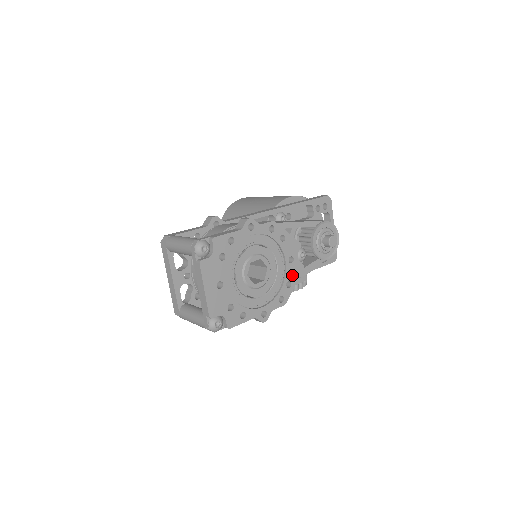
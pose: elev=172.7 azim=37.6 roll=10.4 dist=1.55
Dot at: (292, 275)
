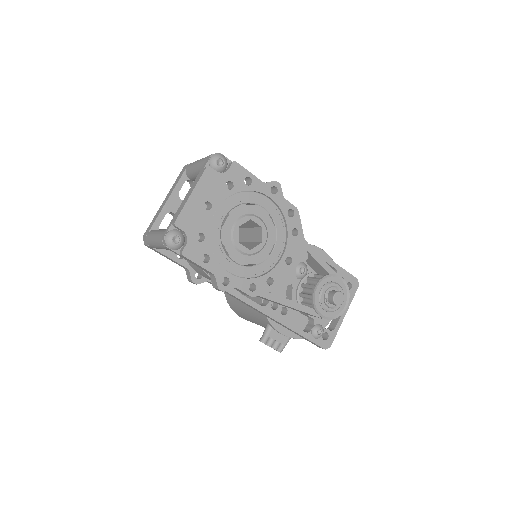
Dot at: (279, 276)
